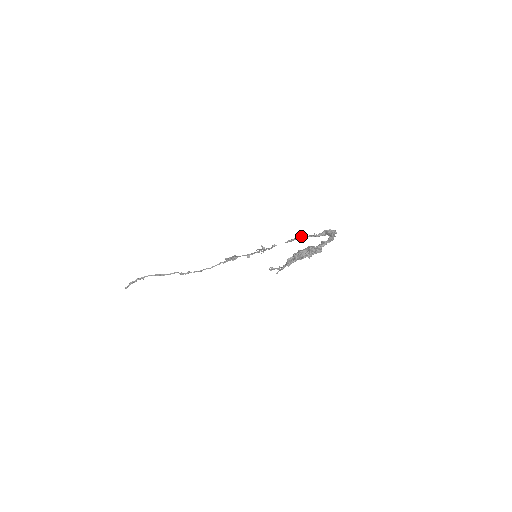
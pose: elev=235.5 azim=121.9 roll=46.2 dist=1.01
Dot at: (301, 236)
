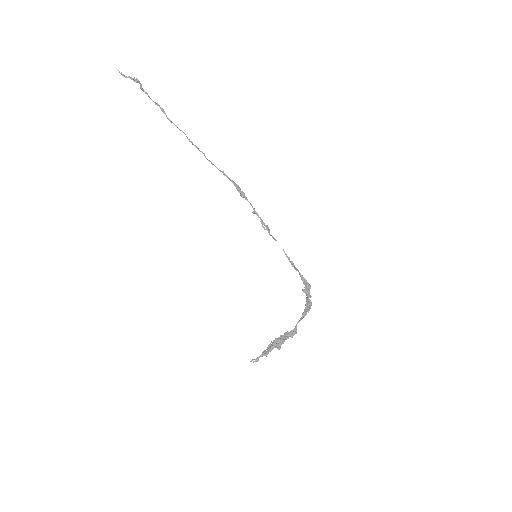
Dot at: (294, 266)
